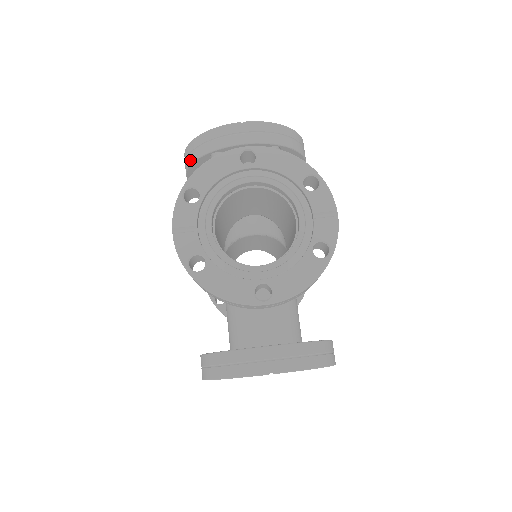
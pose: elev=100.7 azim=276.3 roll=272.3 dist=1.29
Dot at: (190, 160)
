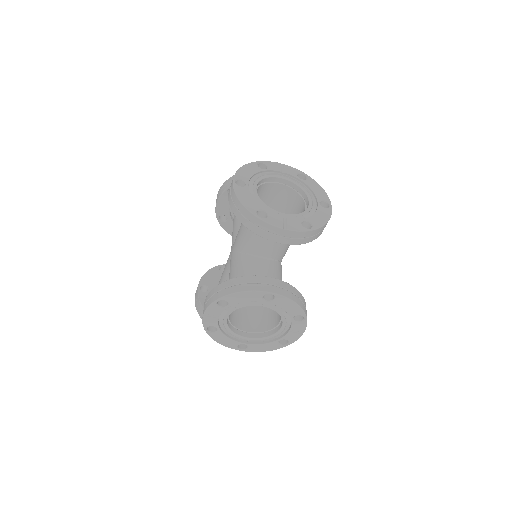
Dot at: (235, 212)
